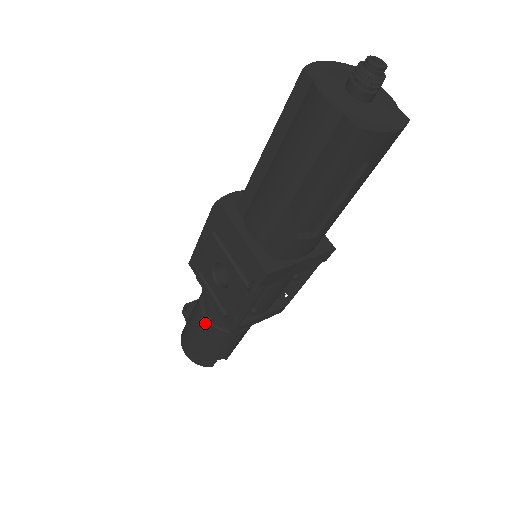
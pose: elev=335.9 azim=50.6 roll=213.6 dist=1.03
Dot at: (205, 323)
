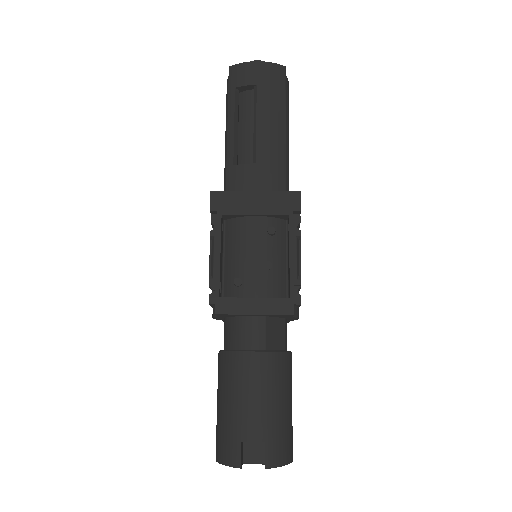
Dot at: (218, 359)
